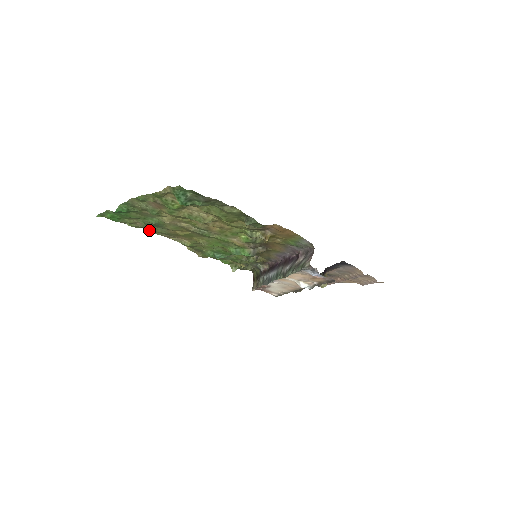
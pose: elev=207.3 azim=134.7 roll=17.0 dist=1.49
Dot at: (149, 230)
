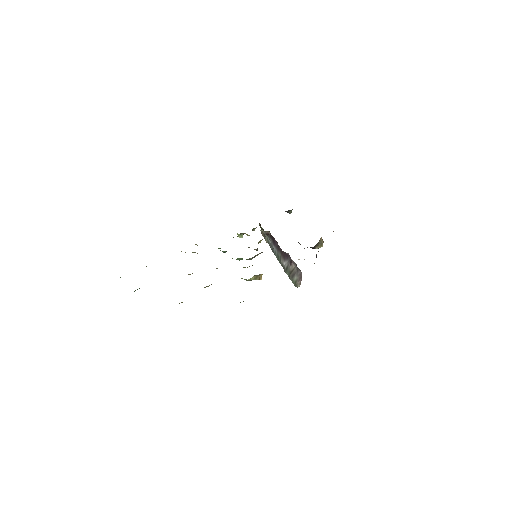
Dot at: occluded
